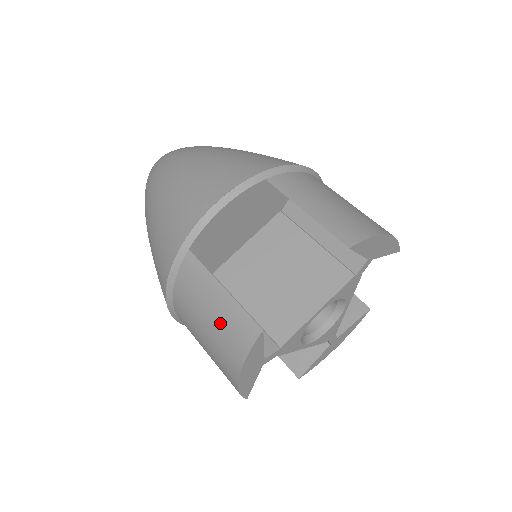
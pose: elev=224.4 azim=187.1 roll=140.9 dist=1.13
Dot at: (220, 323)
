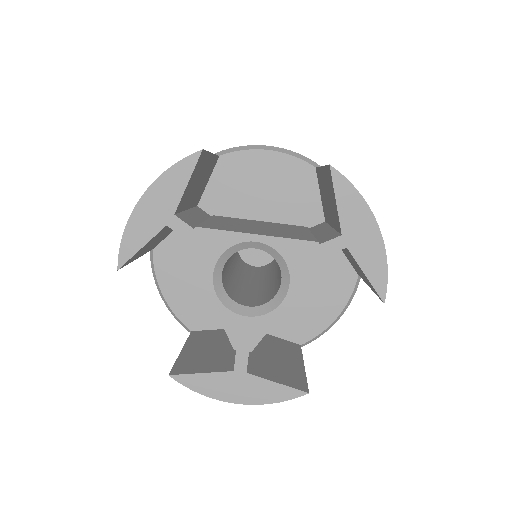
Dot at: occluded
